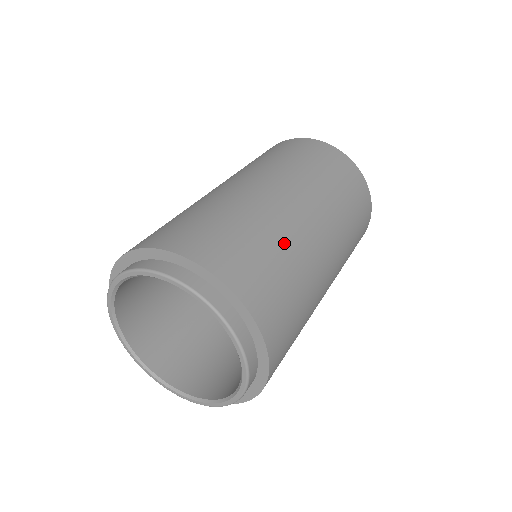
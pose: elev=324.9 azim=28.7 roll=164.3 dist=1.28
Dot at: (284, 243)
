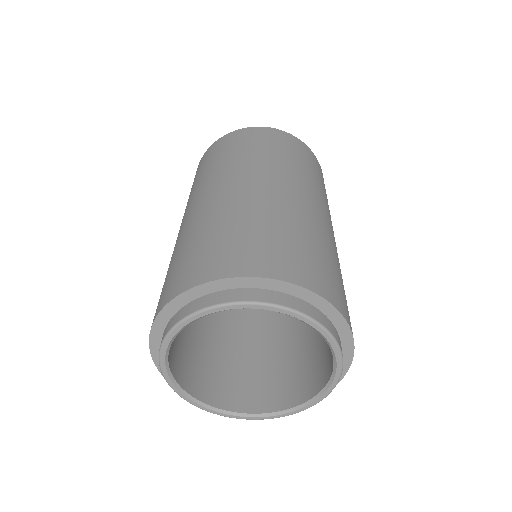
Dot at: (310, 230)
